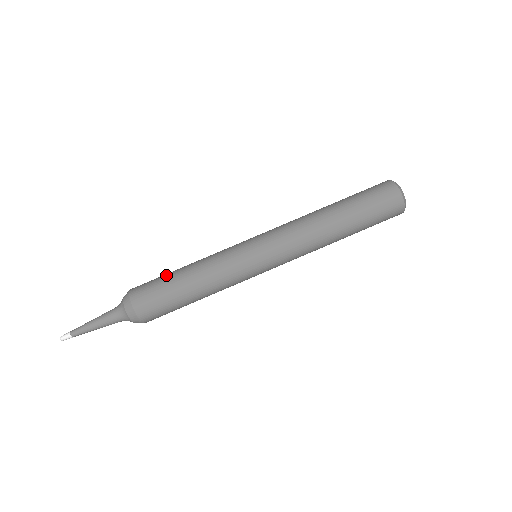
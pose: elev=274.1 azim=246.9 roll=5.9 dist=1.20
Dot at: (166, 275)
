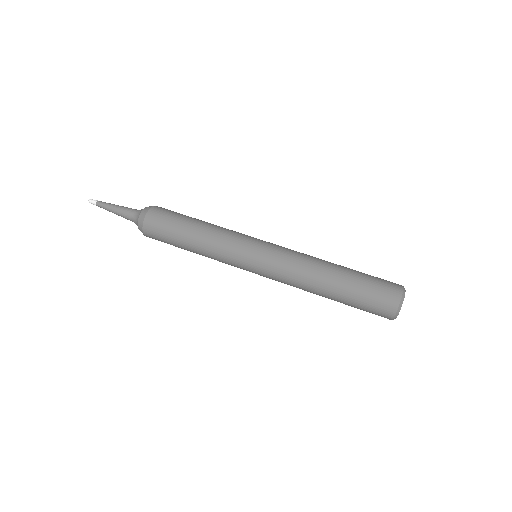
Dot at: (188, 216)
